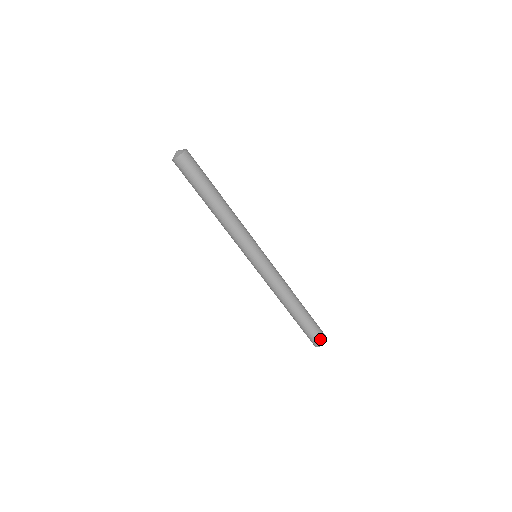
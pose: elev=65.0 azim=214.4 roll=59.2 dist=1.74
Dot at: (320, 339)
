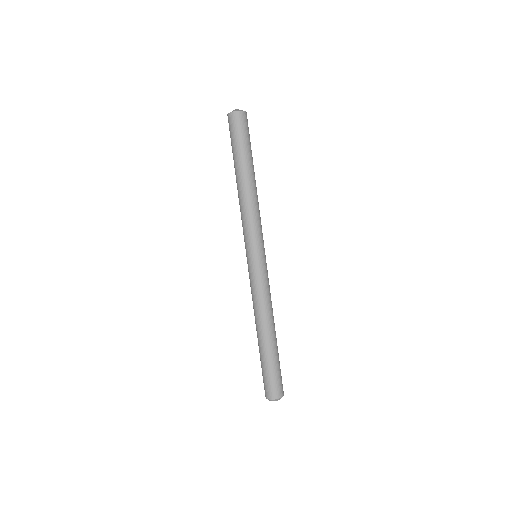
Dot at: (271, 391)
